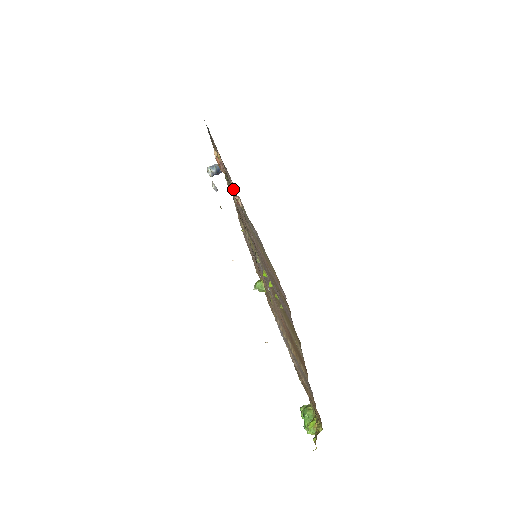
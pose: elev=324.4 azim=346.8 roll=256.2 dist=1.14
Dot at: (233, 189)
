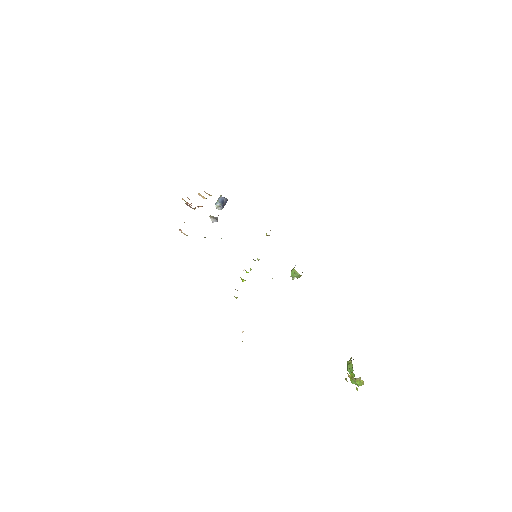
Dot at: occluded
